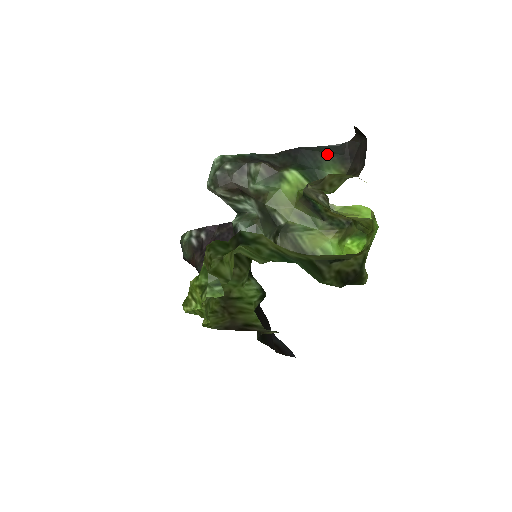
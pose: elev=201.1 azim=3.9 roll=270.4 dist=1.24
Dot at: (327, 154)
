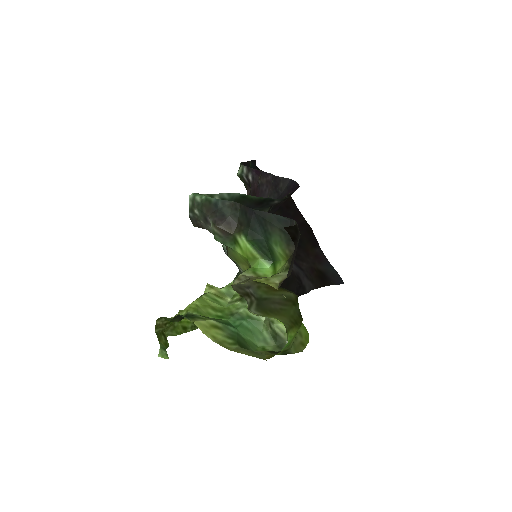
Dot at: (276, 228)
